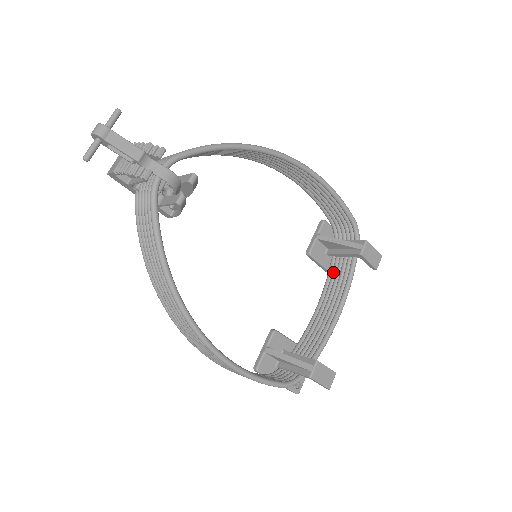
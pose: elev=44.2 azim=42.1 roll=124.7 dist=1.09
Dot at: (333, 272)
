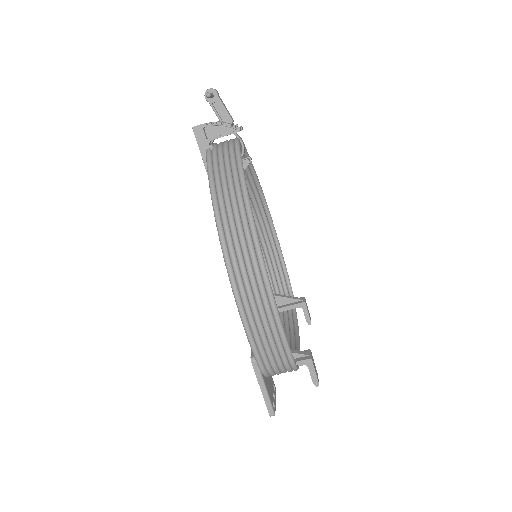
Dot at: occluded
